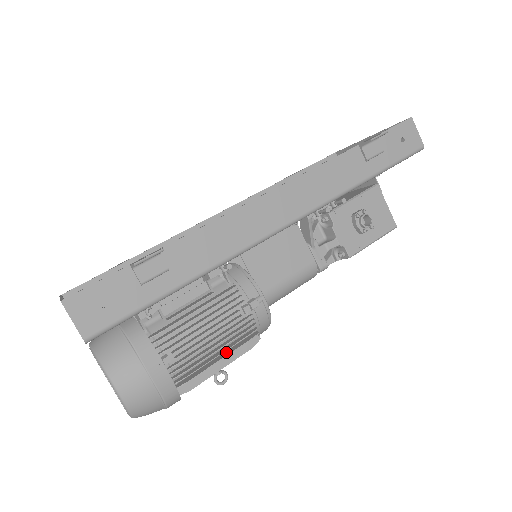
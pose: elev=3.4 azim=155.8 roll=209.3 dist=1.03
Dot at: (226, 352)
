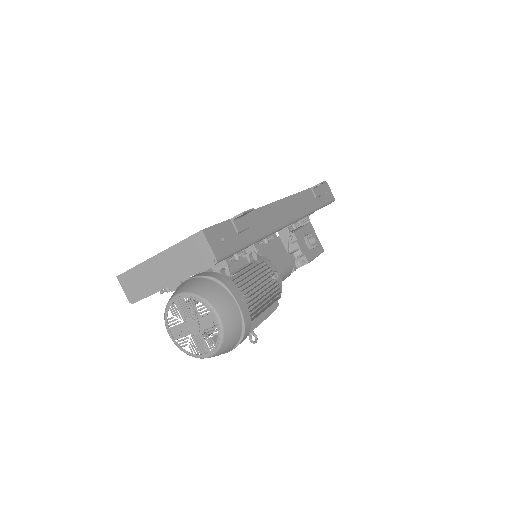
Dot at: (266, 307)
